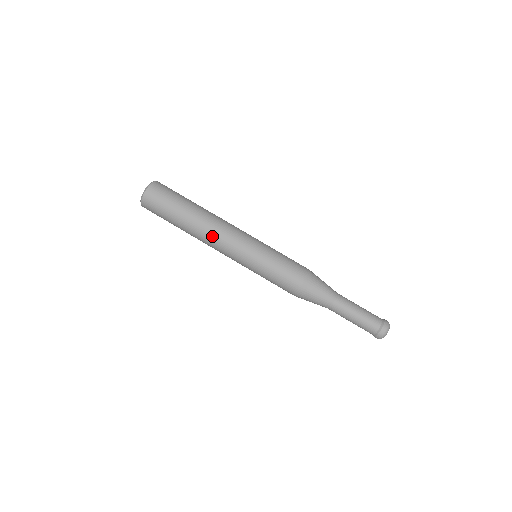
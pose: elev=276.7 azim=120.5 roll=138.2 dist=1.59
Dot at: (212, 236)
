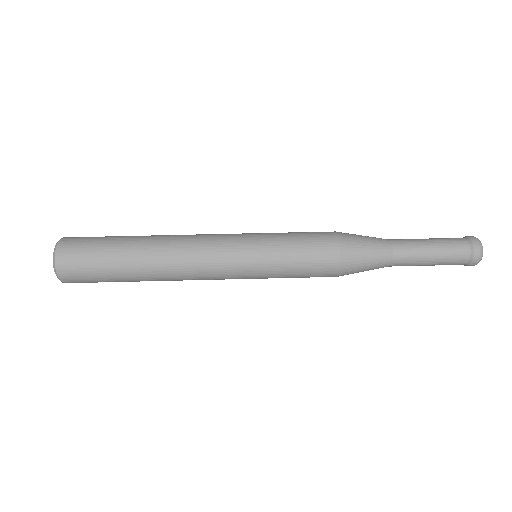
Dot at: (184, 273)
